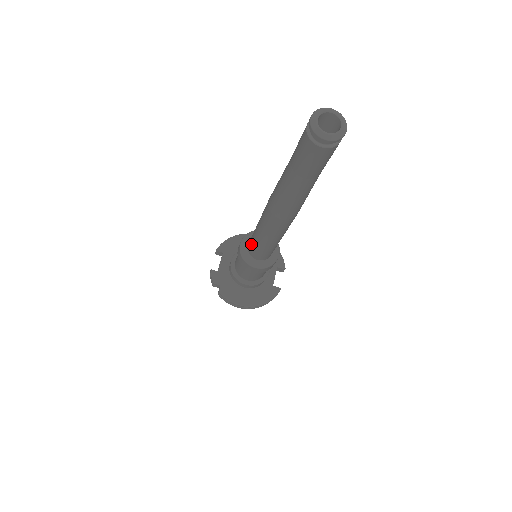
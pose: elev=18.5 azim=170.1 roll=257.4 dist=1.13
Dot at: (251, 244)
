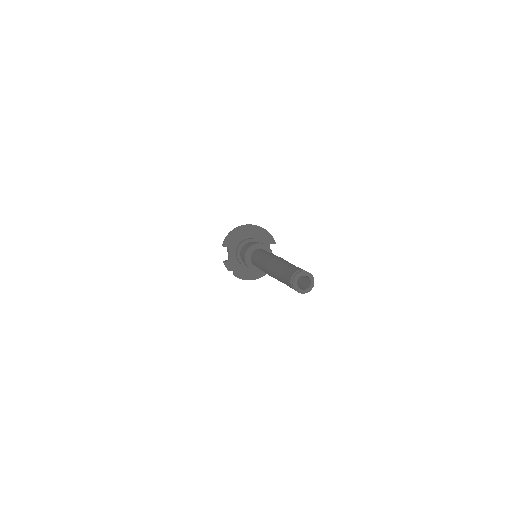
Dot at: (254, 264)
